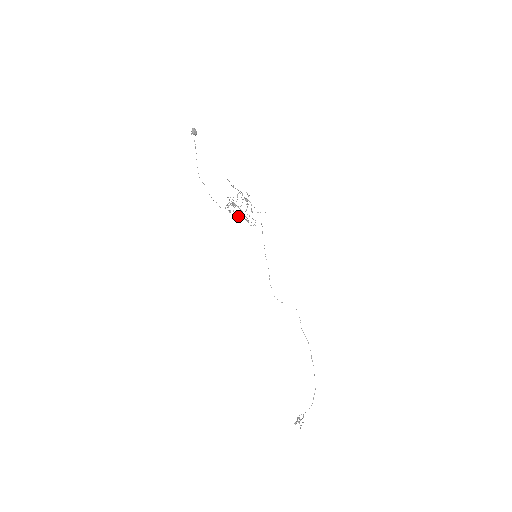
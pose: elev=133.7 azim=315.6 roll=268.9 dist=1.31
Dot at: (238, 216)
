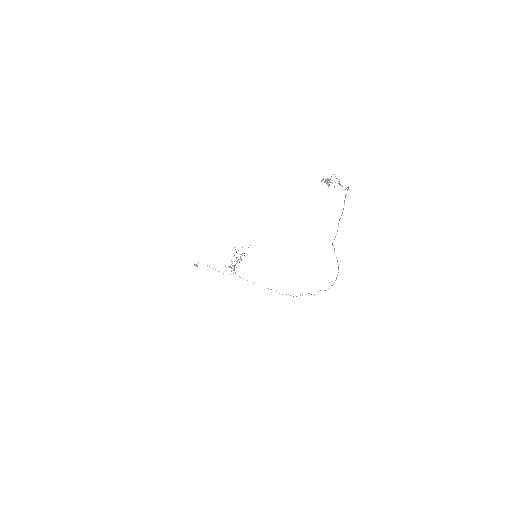
Dot at: occluded
